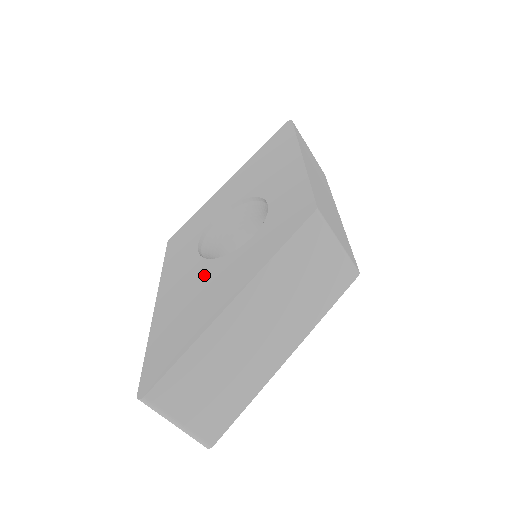
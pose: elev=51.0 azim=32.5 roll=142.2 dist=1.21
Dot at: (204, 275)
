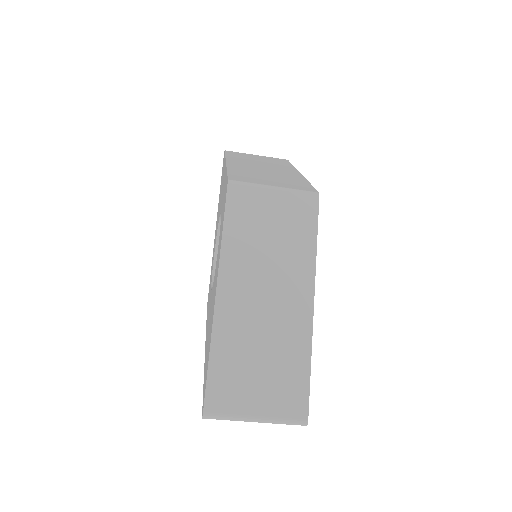
Dot at: occluded
